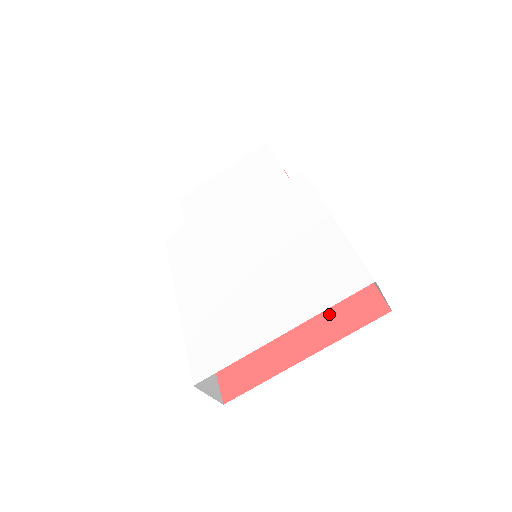
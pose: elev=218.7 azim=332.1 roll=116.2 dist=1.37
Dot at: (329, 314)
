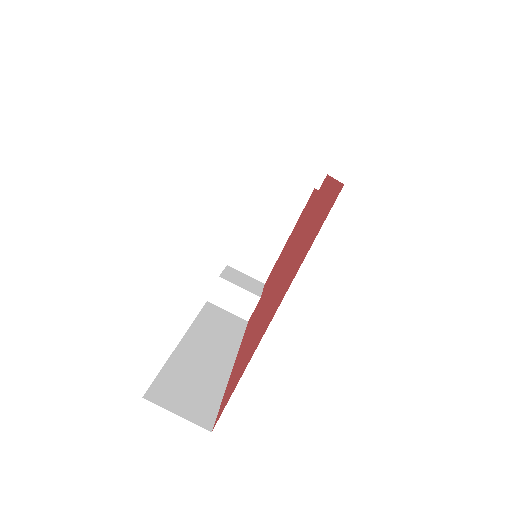
Dot at: (302, 252)
